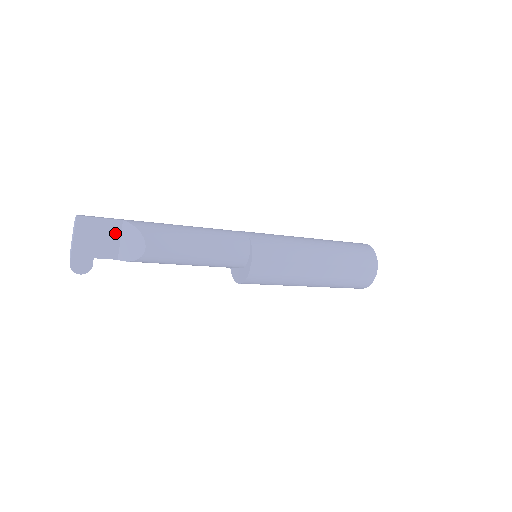
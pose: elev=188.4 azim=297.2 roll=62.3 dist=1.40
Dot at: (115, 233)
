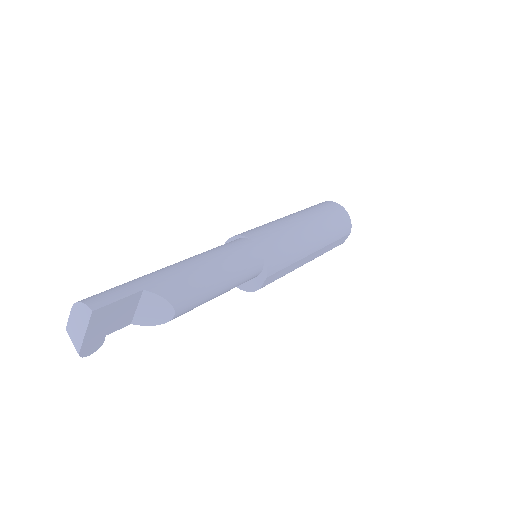
Dot at: (132, 304)
